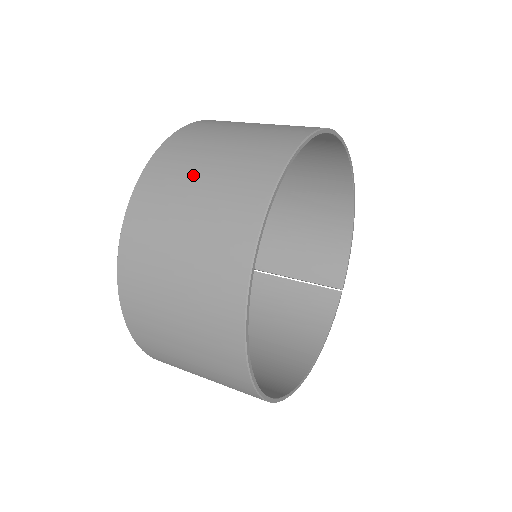
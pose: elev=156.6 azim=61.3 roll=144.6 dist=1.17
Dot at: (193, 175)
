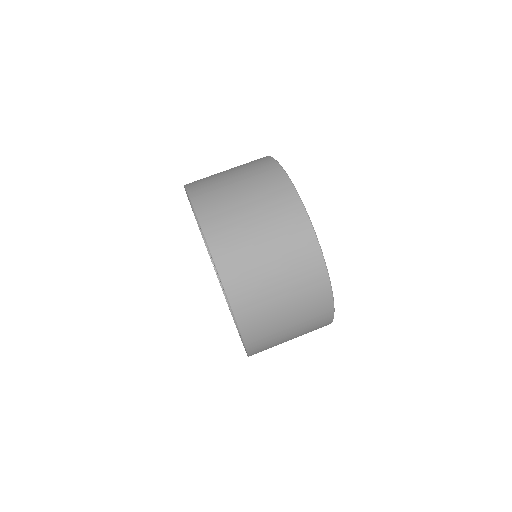
Dot at: (251, 237)
